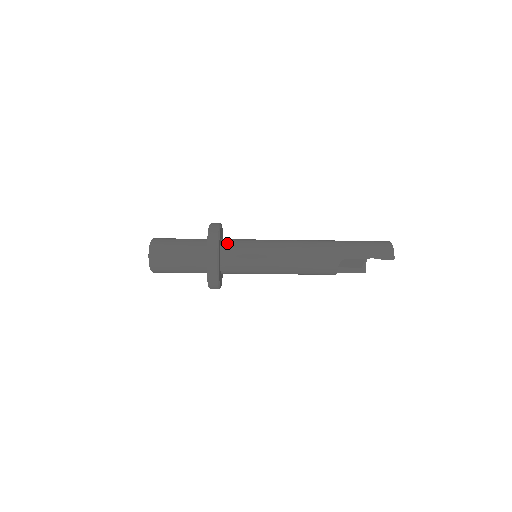
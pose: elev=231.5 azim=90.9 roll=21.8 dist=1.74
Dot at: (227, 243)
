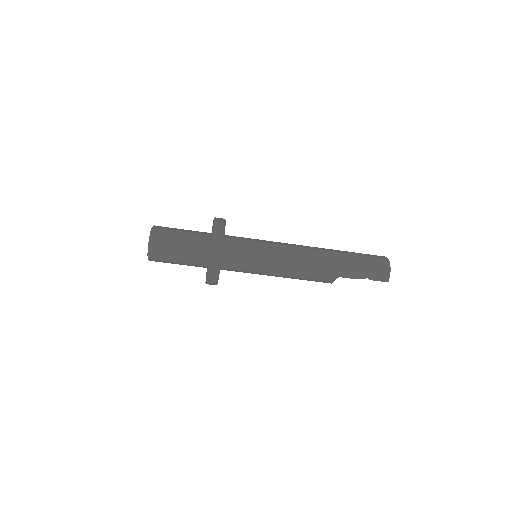
Dot at: (229, 246)
